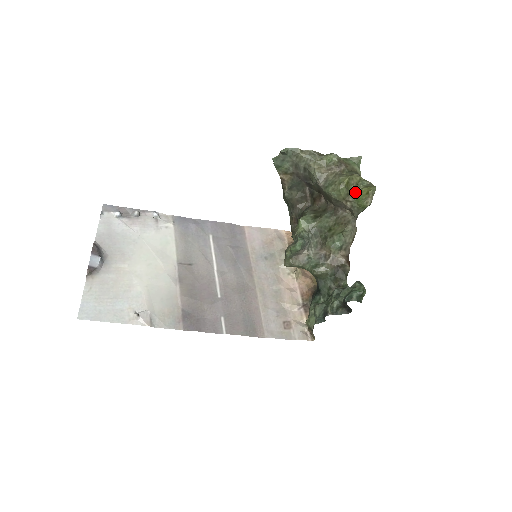
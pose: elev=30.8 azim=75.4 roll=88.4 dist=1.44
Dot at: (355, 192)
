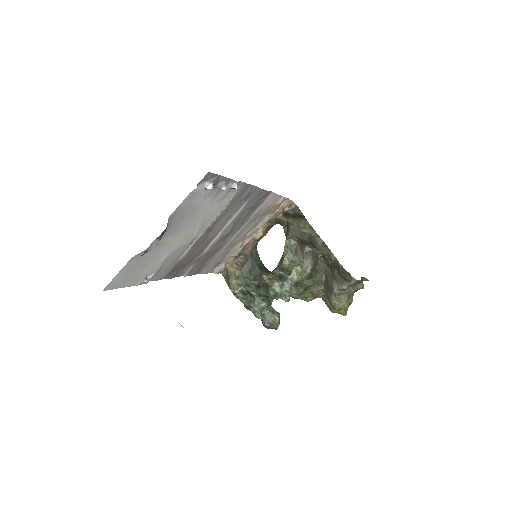
Dot at: occluded
